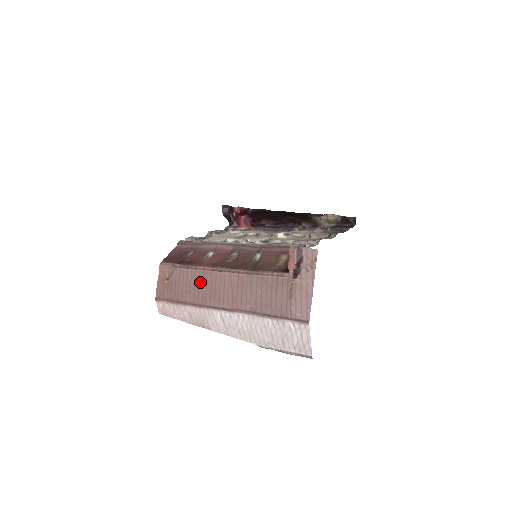
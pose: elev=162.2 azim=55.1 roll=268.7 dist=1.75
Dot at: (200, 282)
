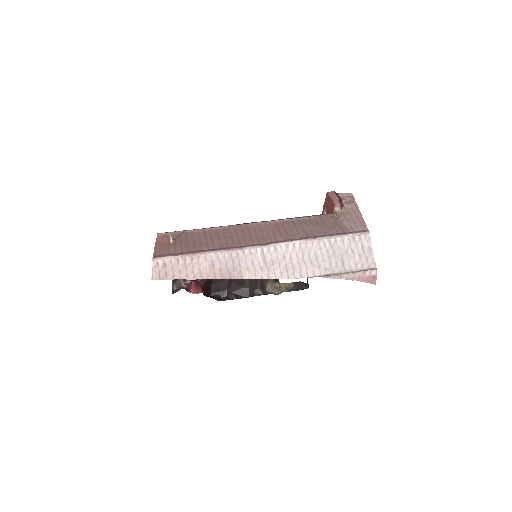
Dot at: (226, 233)
